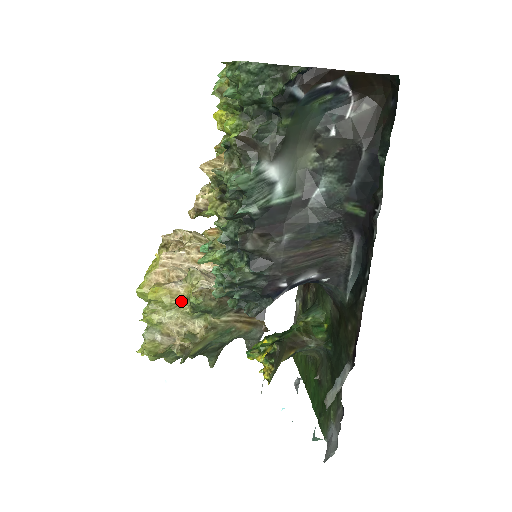
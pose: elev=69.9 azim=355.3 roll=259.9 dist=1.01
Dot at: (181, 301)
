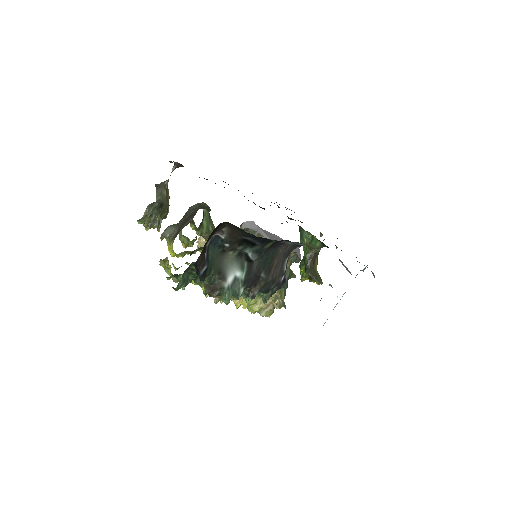
Dot at: (256, 296)
